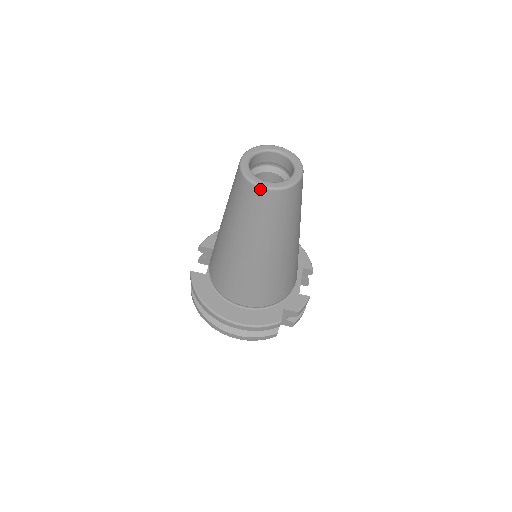
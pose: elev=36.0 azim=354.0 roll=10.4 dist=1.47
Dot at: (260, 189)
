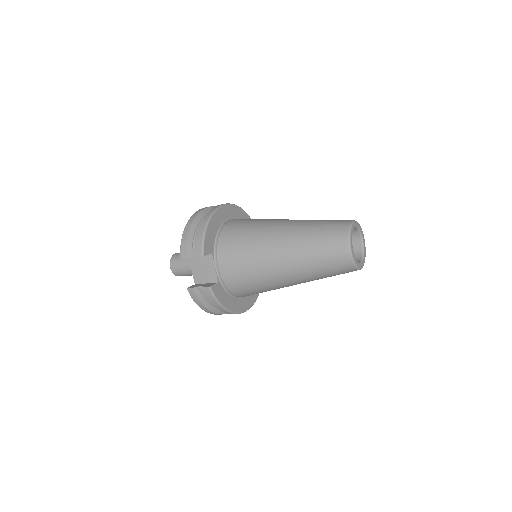
Dot at: occluded
